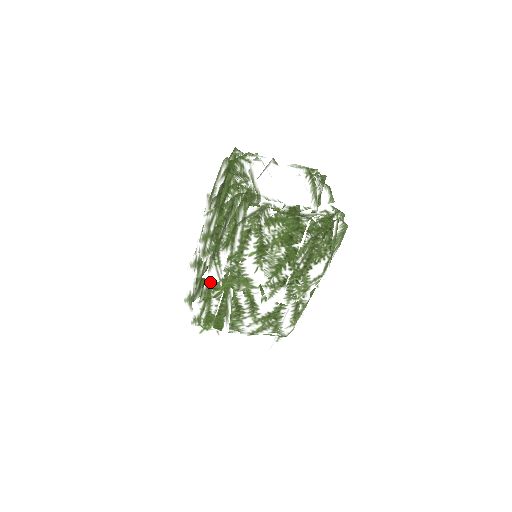
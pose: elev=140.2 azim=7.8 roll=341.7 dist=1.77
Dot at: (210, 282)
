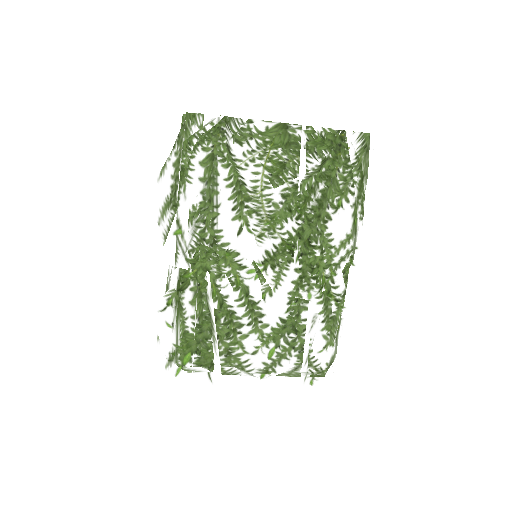
Dot at: occluded
